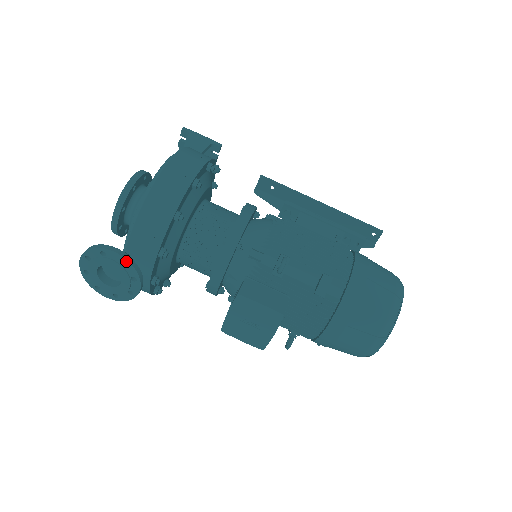
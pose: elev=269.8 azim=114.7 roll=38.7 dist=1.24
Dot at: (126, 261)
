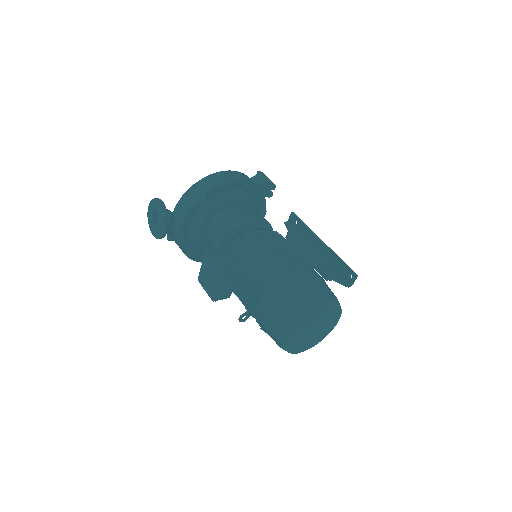
Dot at: (163, 209)
